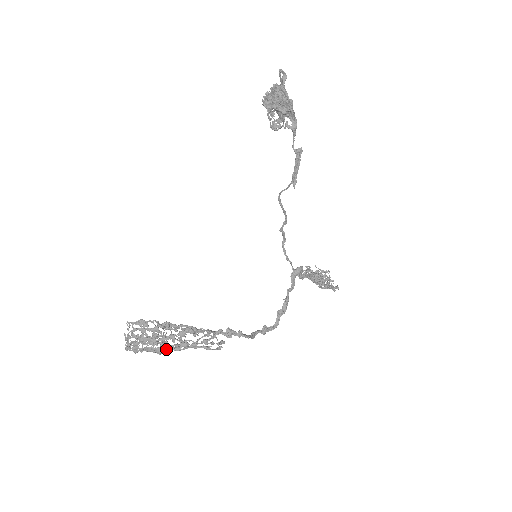
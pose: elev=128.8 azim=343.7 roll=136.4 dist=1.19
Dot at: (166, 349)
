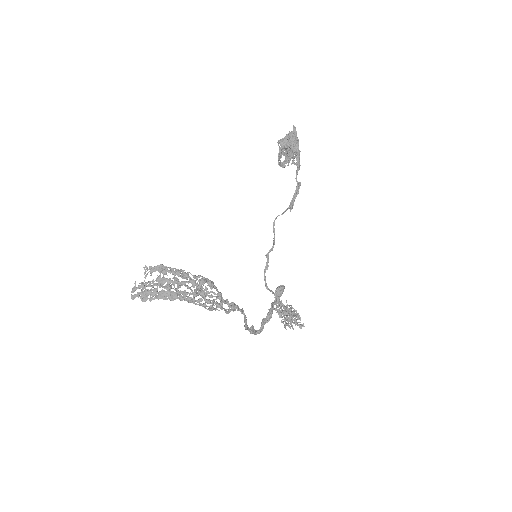
Dot at: (181, 296)
